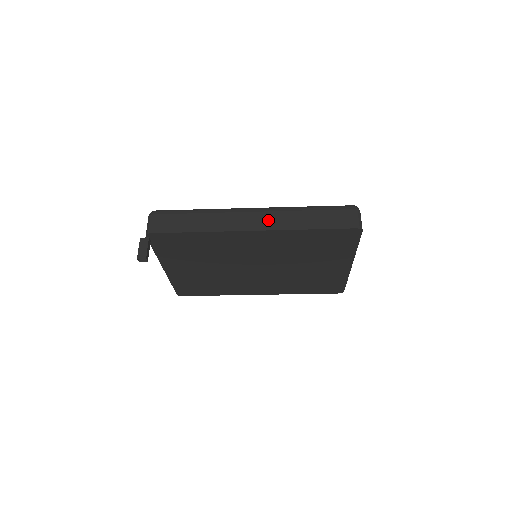
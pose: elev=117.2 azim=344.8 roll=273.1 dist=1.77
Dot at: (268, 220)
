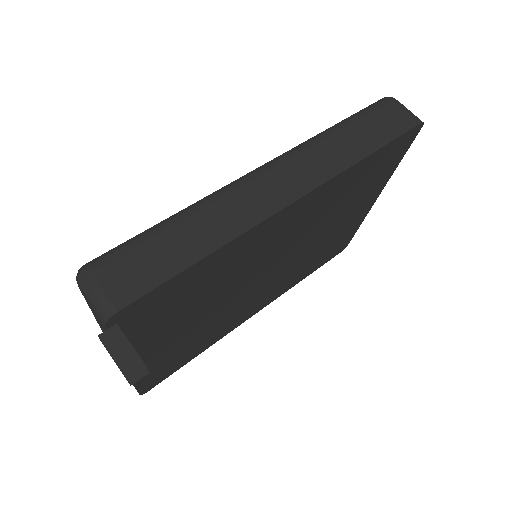
Dot at: (302, 172)
